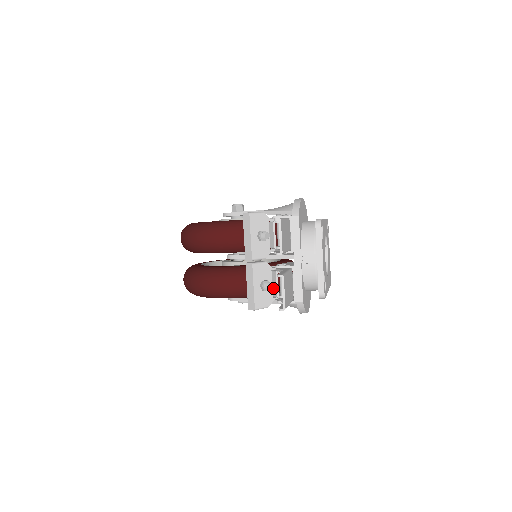
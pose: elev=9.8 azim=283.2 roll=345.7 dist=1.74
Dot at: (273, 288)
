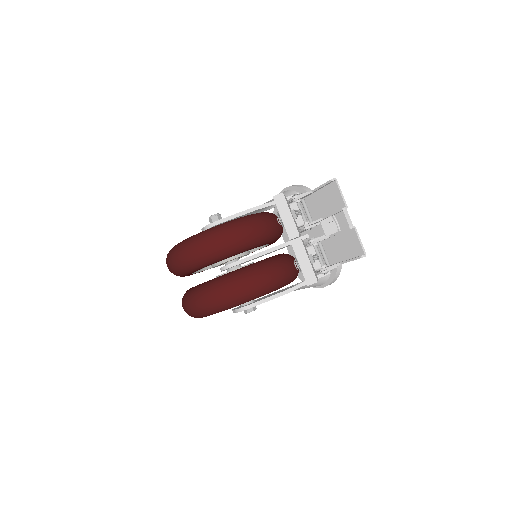
Dot at: occluded
